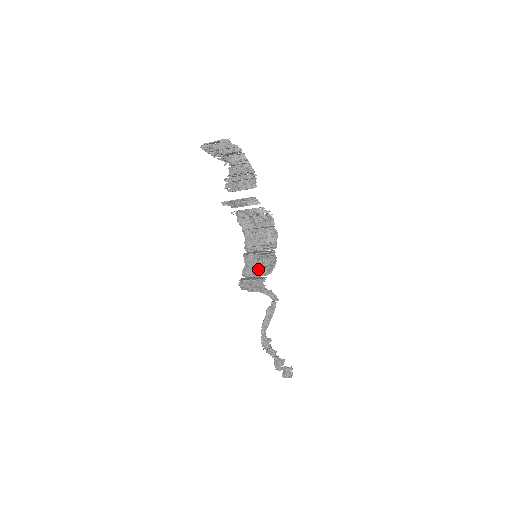
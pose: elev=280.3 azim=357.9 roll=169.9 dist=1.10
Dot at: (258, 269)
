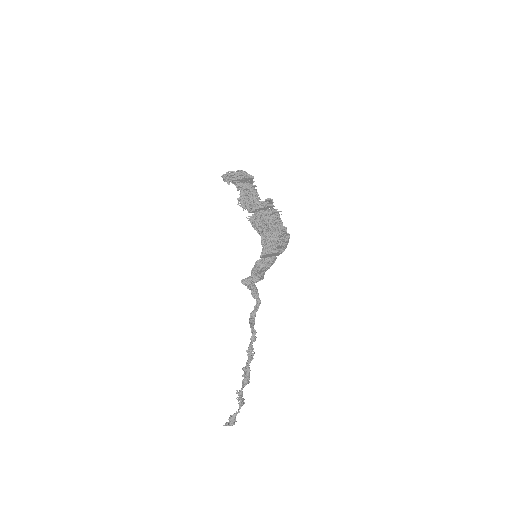
Dot at: (280, 244)
